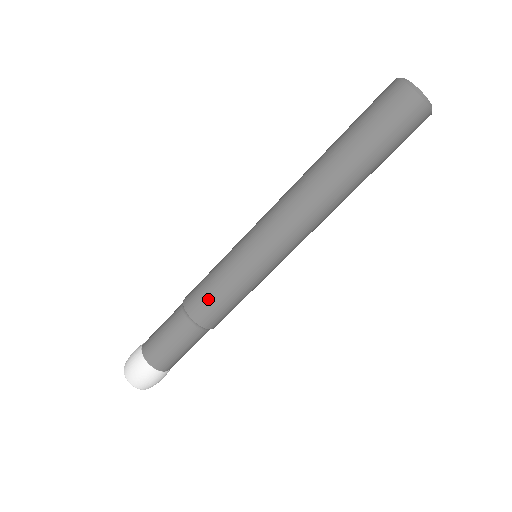
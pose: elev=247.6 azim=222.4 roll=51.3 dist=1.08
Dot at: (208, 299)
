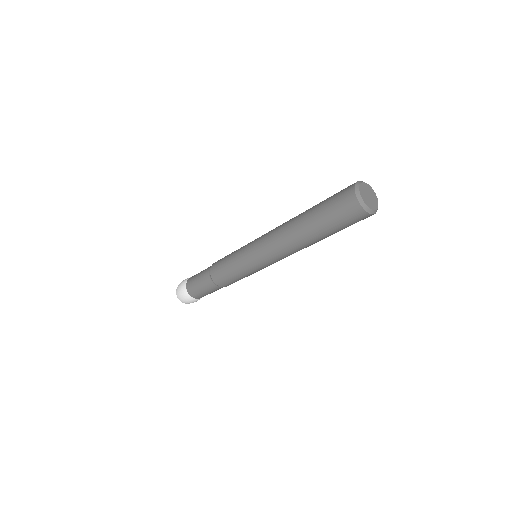
Dot at: (232, 282)
